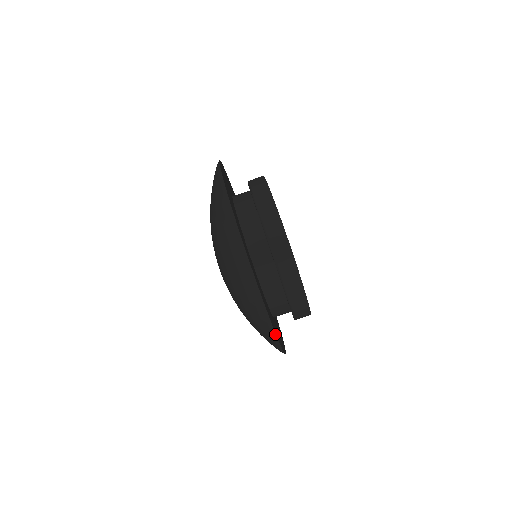
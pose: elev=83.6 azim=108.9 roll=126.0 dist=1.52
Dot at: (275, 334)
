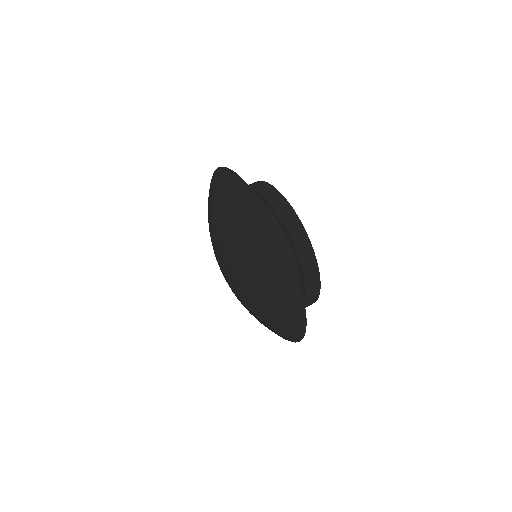
Dot at: (302, 295)
